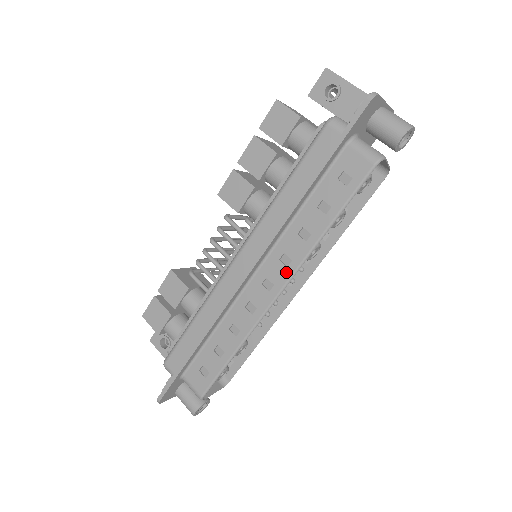
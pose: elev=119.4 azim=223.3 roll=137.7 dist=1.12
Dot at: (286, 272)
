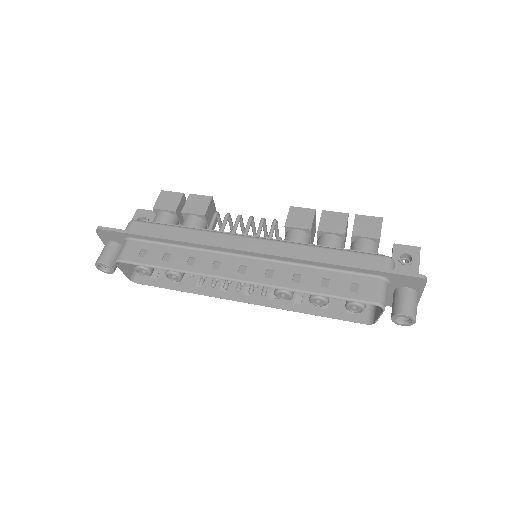
Dot at: (260, 278)
